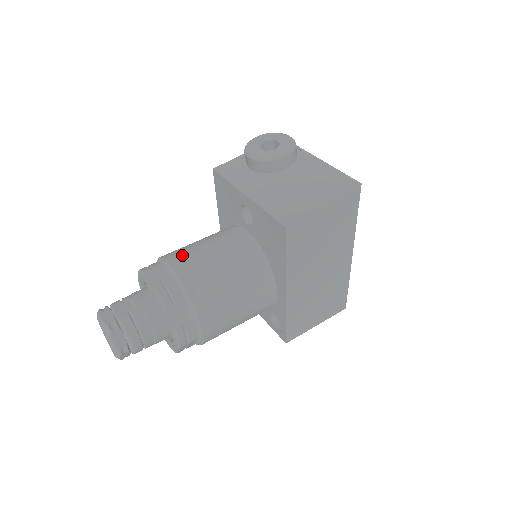
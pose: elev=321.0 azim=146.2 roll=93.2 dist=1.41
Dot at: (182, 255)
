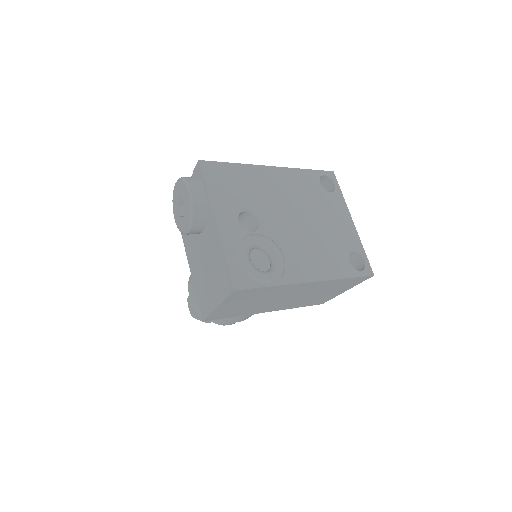
Dot at: occluded
